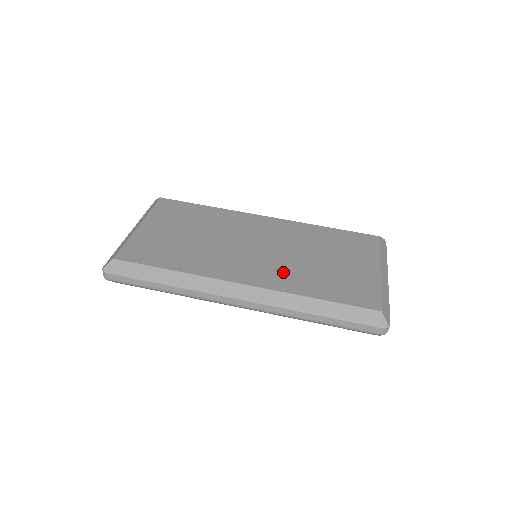
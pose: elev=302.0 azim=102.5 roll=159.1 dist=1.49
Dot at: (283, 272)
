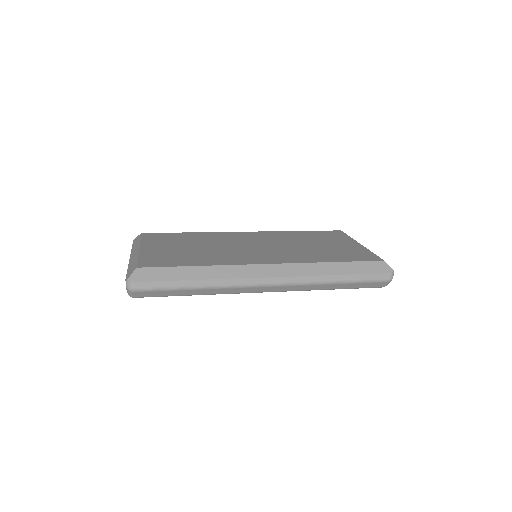
Dot at: (292, 254)
